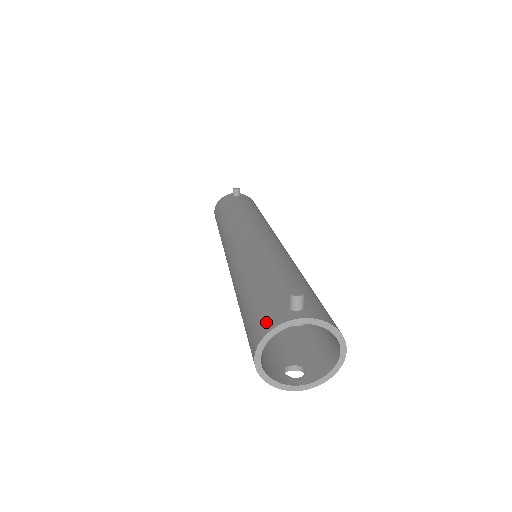
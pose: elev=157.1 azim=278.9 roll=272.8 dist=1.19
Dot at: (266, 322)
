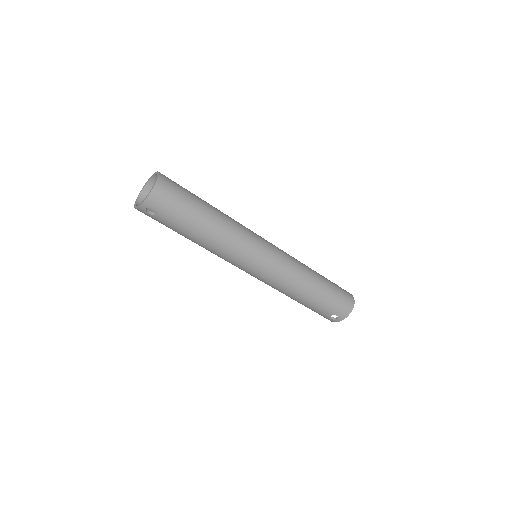
Dot at: occluded
